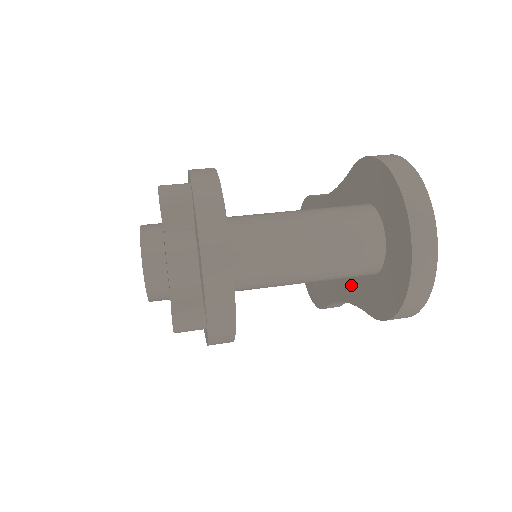
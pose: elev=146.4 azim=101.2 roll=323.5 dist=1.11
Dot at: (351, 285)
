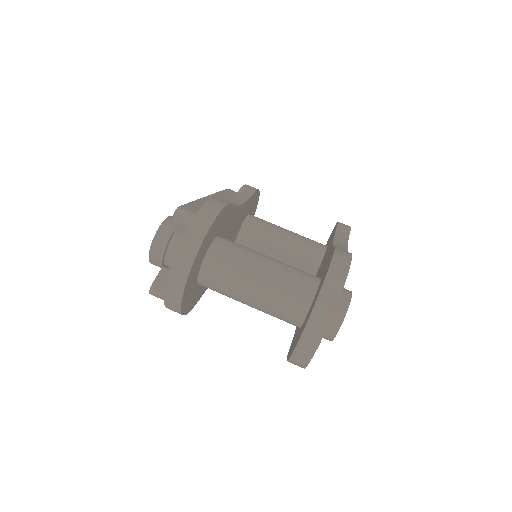
Dot at: occluded
